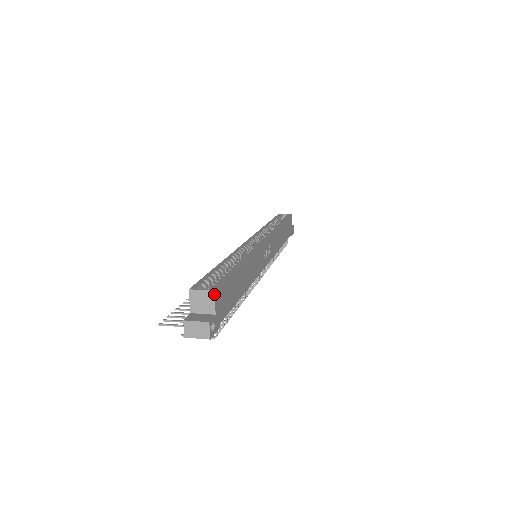
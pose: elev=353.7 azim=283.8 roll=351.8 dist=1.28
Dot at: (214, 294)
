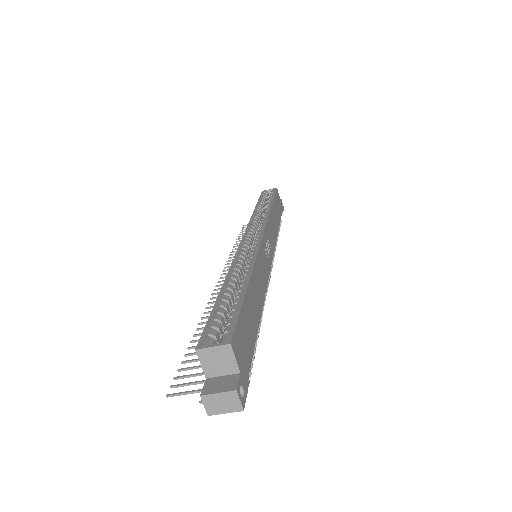
Dot at: (231, 348)
